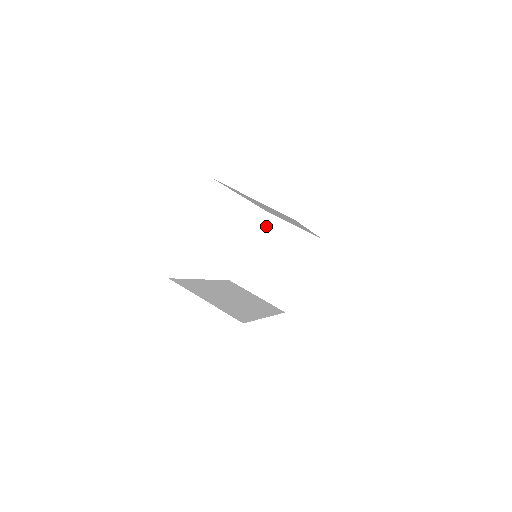
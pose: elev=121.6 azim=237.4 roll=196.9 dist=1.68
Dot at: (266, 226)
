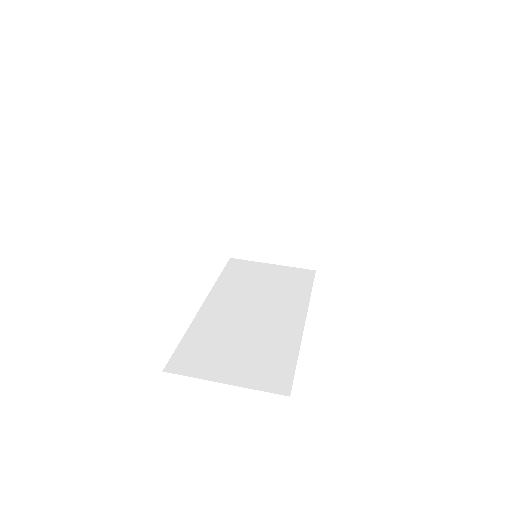
Dot at: (244, 176)
